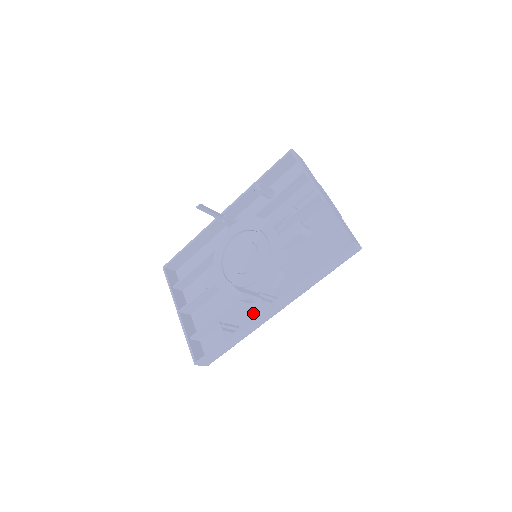
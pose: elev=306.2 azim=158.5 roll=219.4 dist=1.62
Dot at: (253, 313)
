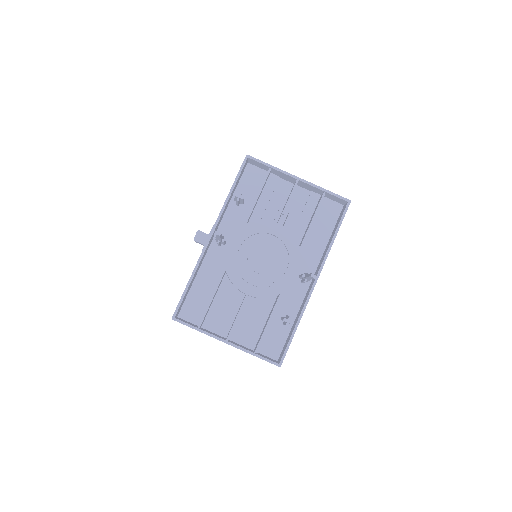
Dot at: (292, 297)
